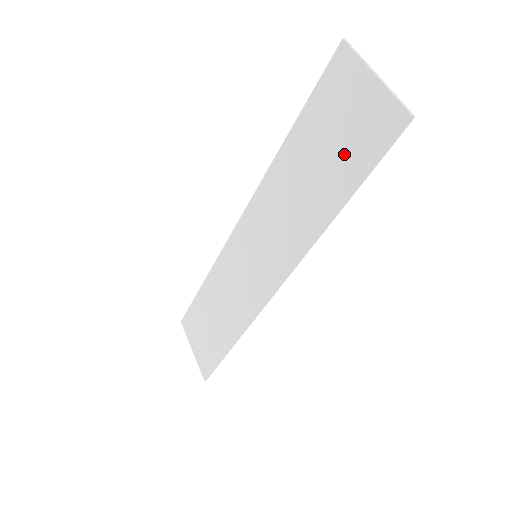
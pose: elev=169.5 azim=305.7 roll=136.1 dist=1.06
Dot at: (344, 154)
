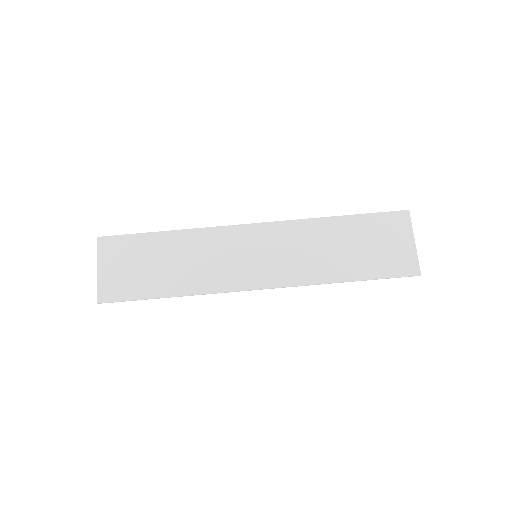
Dot at: (374, 258)
